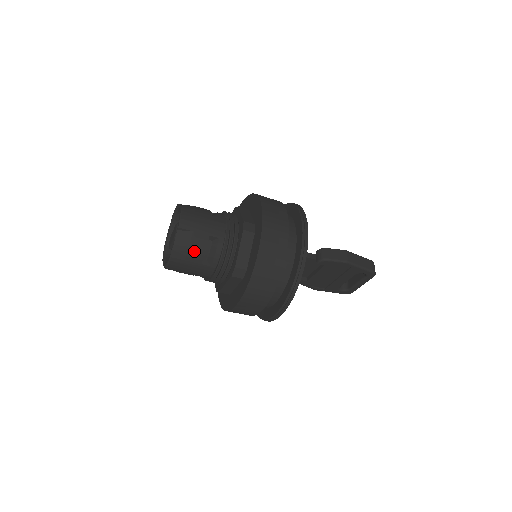
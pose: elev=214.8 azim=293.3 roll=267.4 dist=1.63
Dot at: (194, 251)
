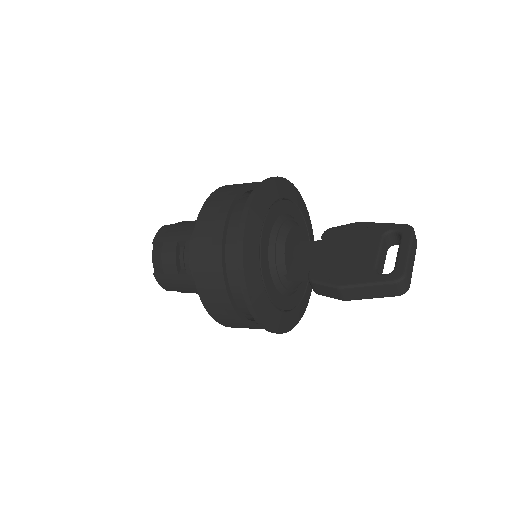
Dot at: occluded
